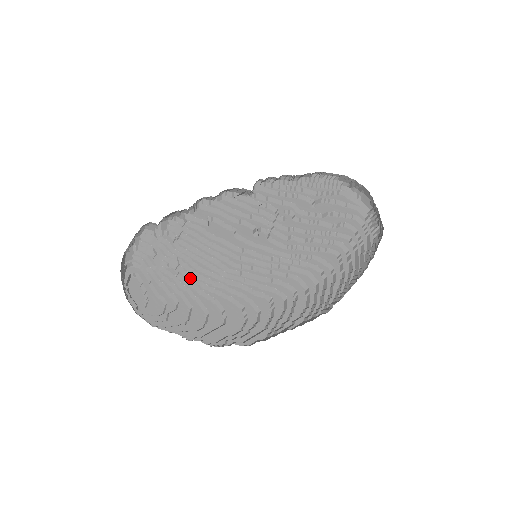
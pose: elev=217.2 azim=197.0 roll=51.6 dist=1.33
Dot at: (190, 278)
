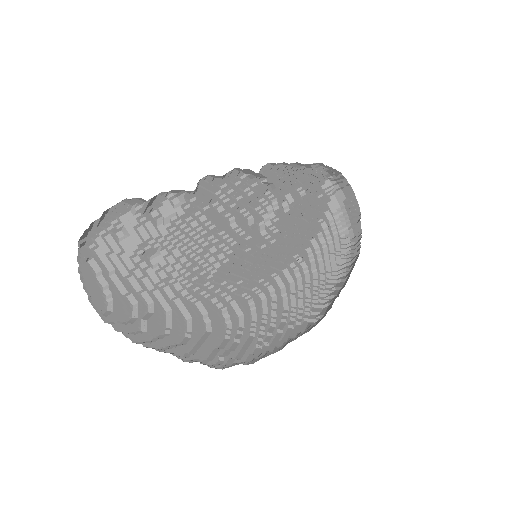
Dot at: (171, 273)
